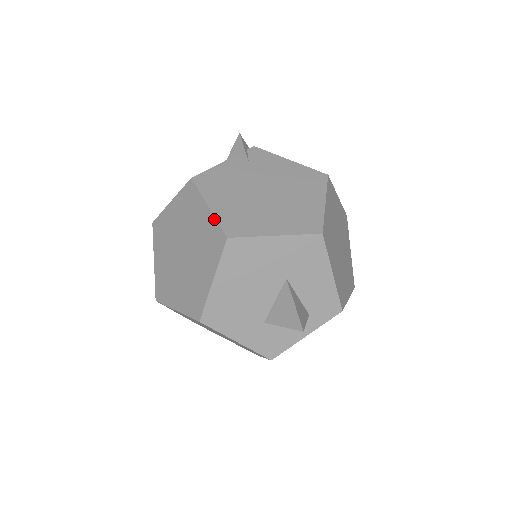
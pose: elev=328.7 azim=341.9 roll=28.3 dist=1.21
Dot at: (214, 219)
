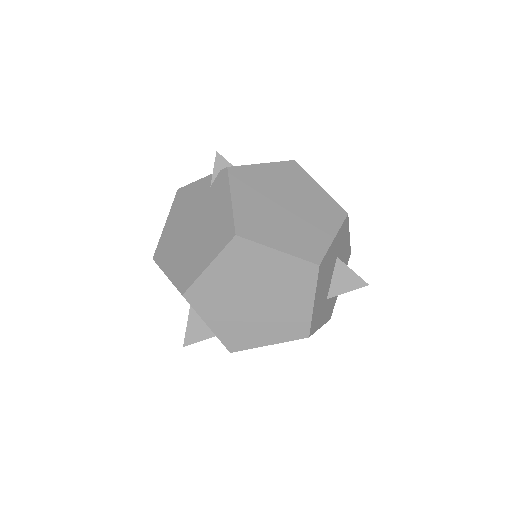
Dot at: (161, 237)
